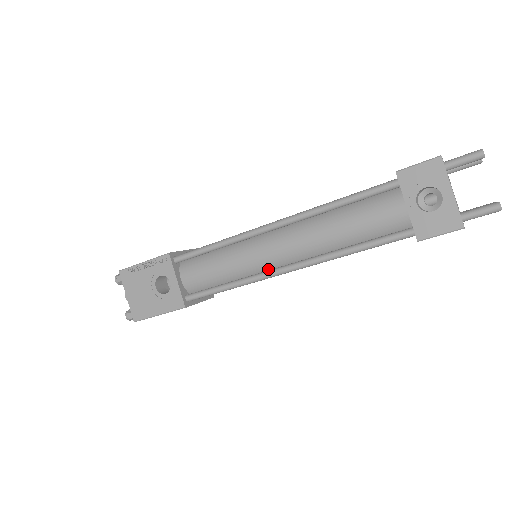
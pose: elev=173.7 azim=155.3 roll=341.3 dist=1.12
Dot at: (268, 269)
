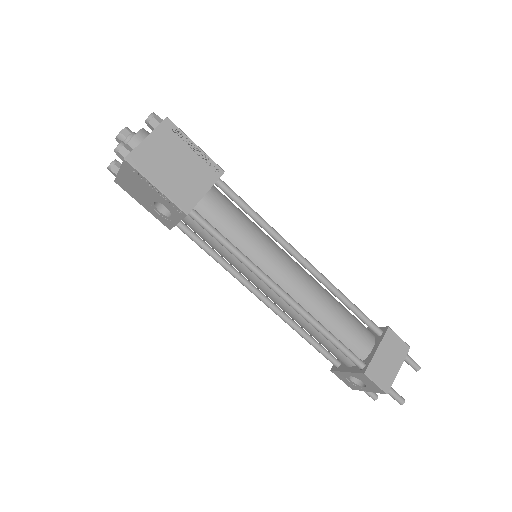
Dot at: occluded
